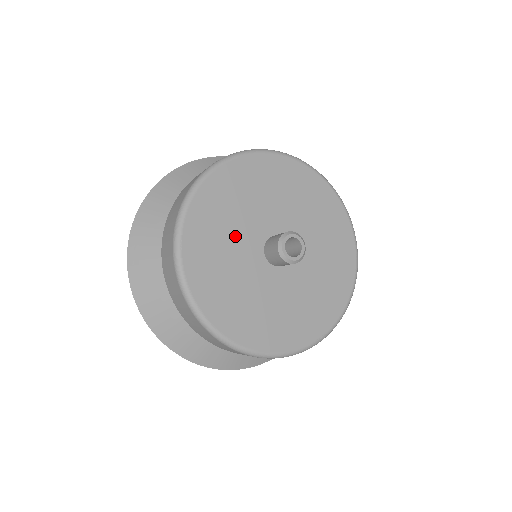
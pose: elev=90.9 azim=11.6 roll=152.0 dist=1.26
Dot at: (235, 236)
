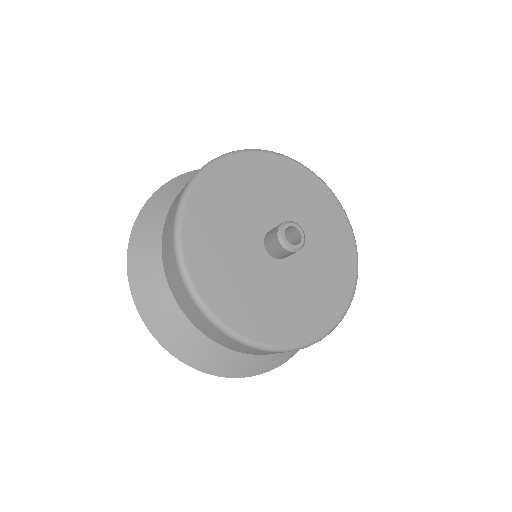
Dot at: (272, 199)
